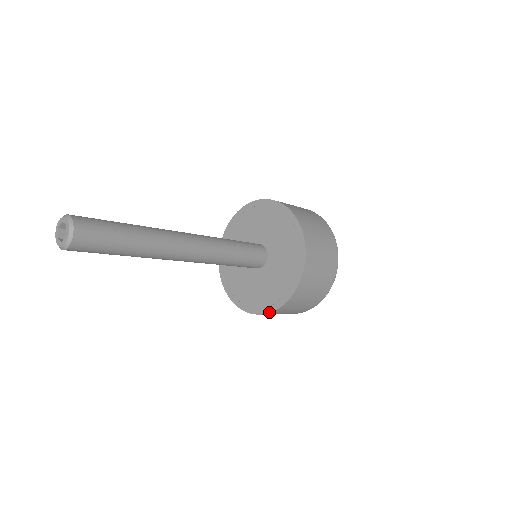
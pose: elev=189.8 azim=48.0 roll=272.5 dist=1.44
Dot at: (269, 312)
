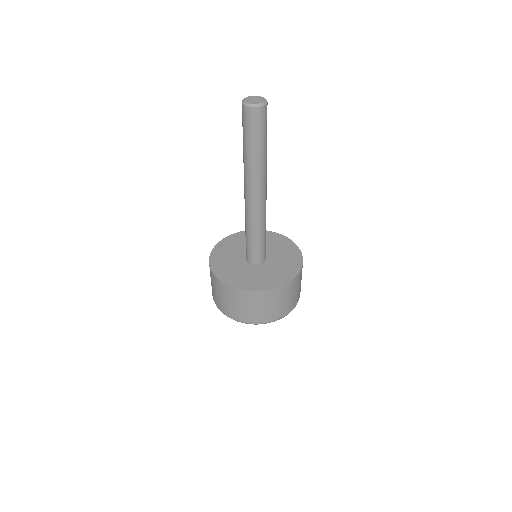
Dot at: (266, 290)
